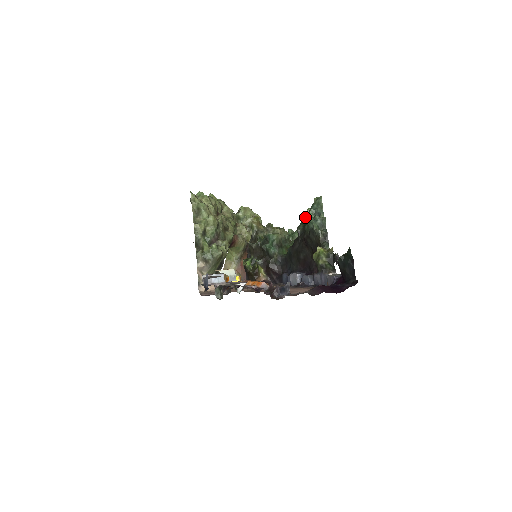
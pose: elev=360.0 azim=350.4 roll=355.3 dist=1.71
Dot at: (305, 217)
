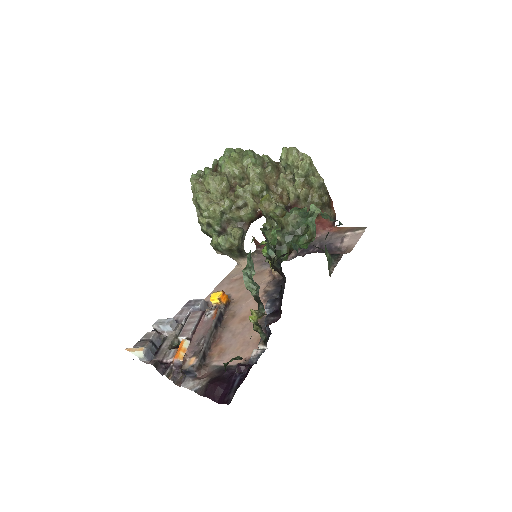
Dot at: occluded
